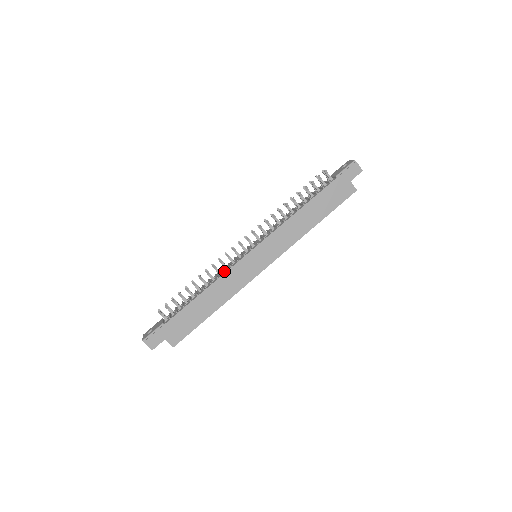
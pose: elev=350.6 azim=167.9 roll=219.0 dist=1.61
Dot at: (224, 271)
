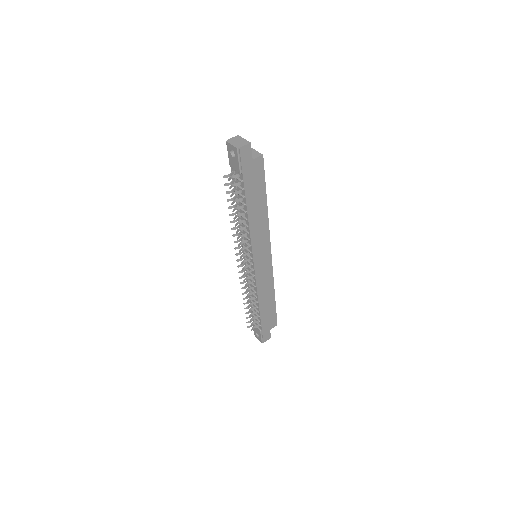
Dot at: (255, 287)
